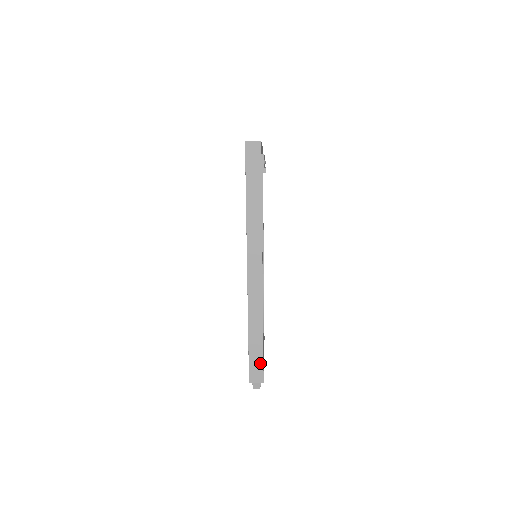
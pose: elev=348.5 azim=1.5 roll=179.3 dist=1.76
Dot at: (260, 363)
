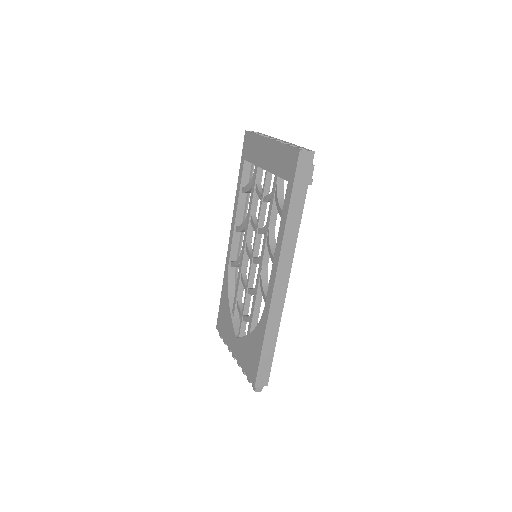
Dot at: (268, 368)
